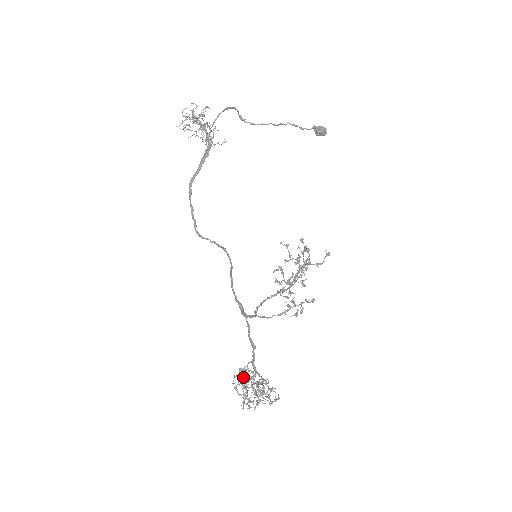
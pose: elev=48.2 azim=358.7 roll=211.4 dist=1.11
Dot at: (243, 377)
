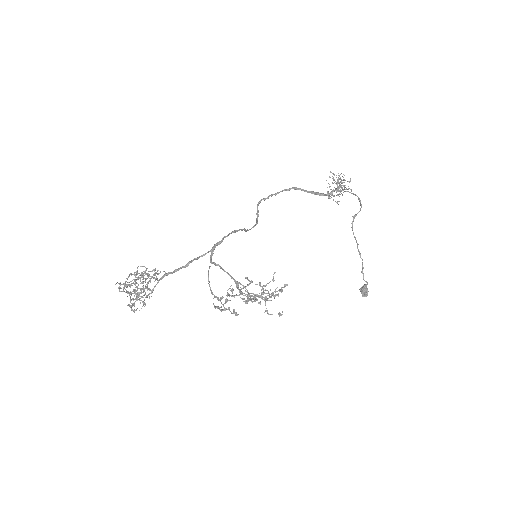
Dot at: occluded
